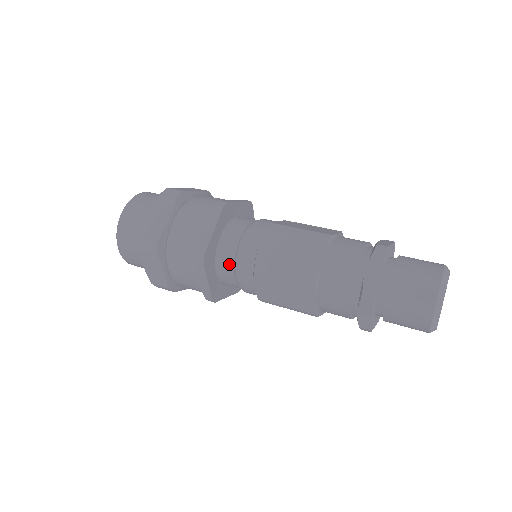
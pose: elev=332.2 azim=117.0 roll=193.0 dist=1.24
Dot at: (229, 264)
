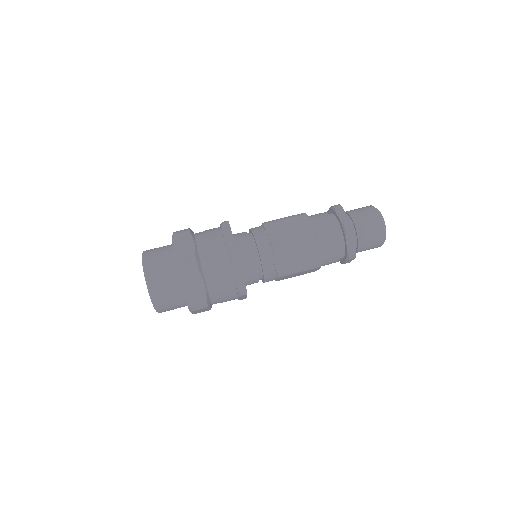
Dot at: (255, 280)
